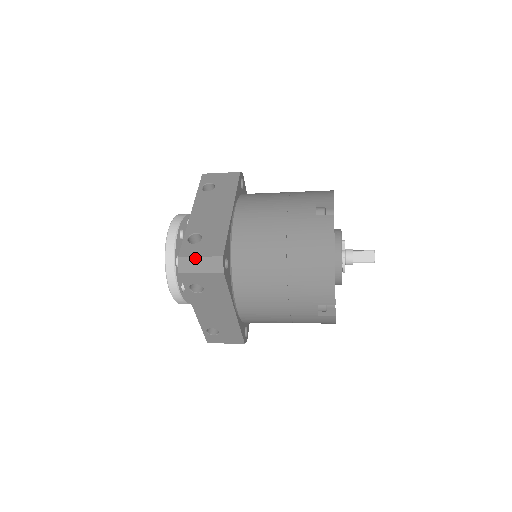
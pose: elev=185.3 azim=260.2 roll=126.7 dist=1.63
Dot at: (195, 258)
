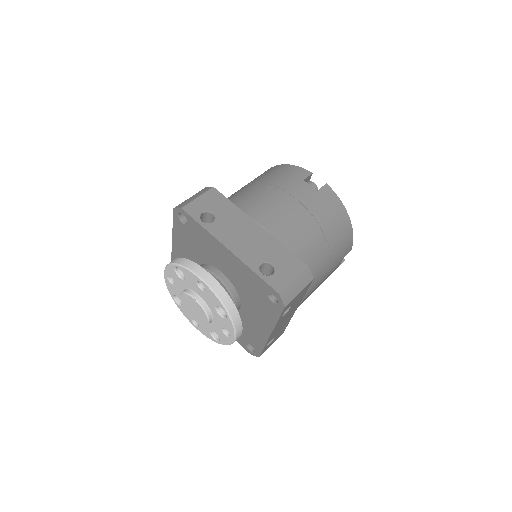
Dot at: (291, 284)
